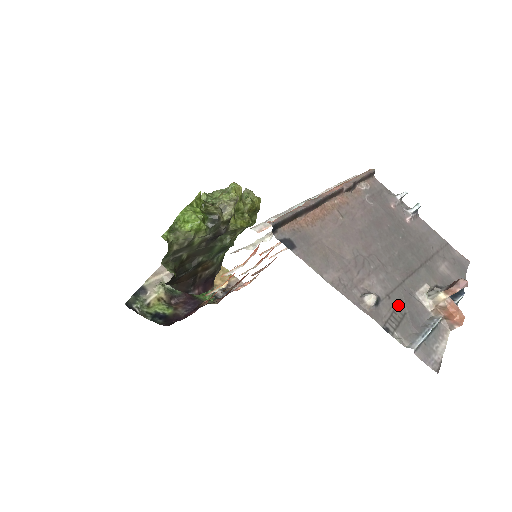
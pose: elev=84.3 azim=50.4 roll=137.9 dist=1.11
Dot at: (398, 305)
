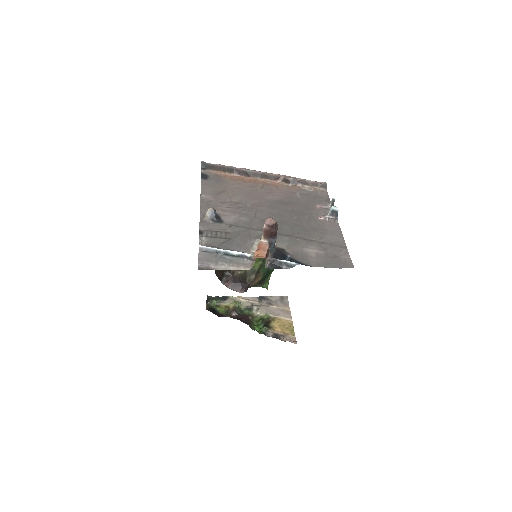
Dot at: (231, 233)
